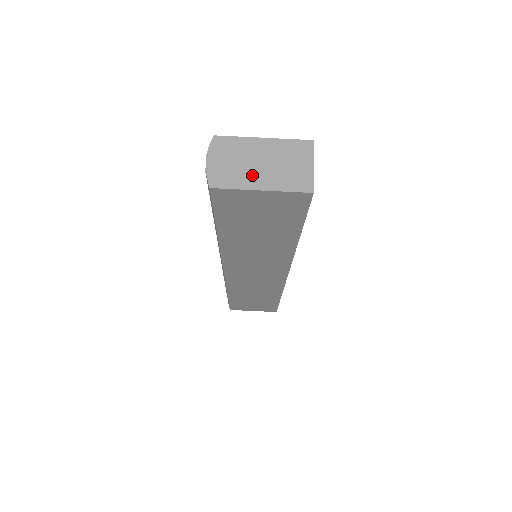
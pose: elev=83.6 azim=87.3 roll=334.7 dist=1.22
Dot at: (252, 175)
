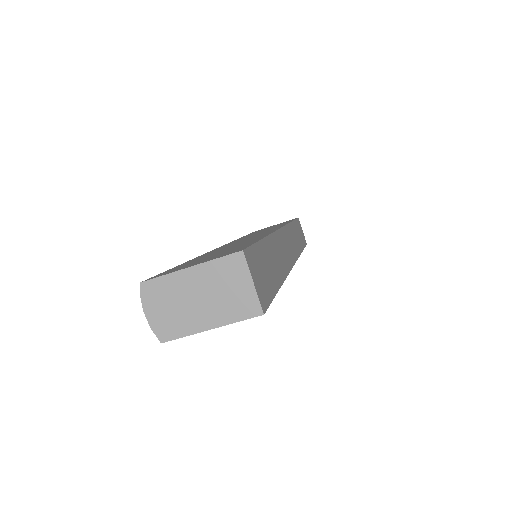
Dot at: (195, 315)
